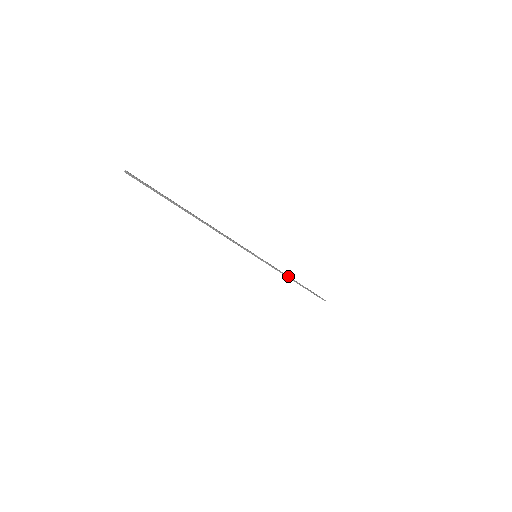
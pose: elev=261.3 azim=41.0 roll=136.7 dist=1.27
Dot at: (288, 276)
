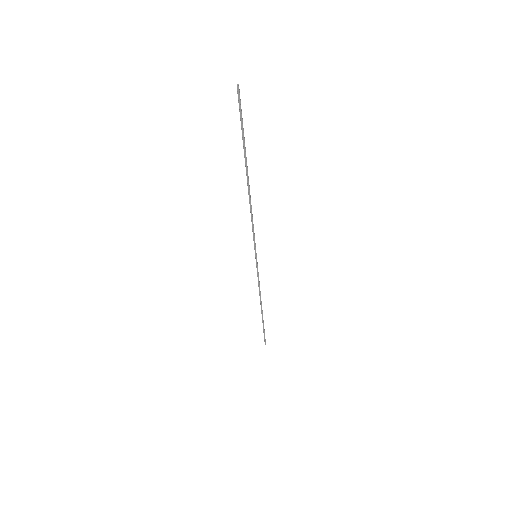
Dot at: (260, 296)
